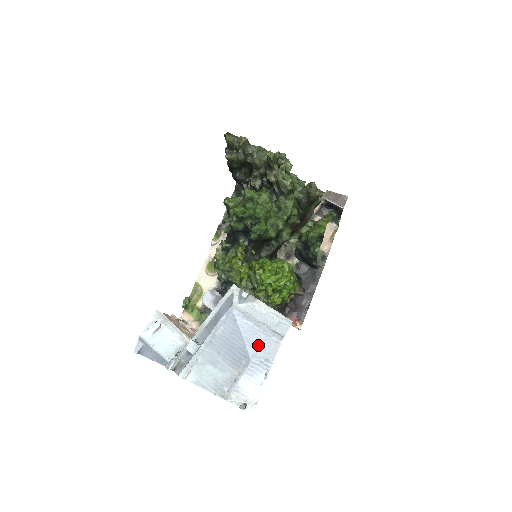
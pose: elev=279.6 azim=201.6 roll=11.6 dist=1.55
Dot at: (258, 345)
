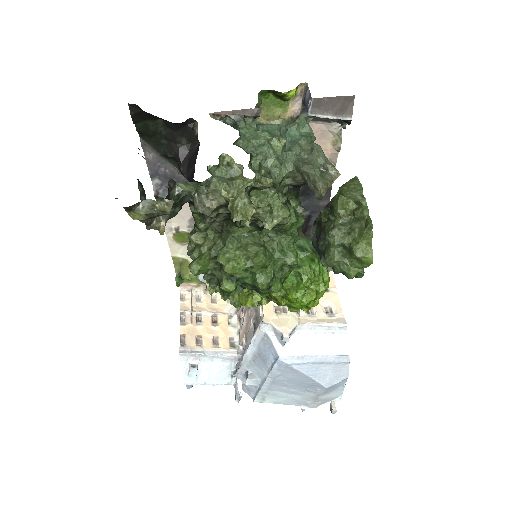
Dot at: (327, 374)
